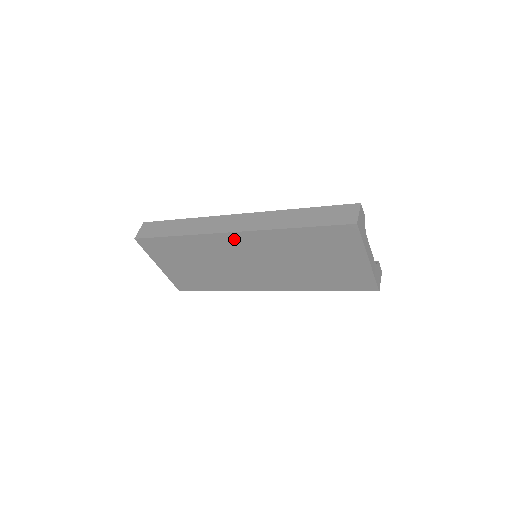
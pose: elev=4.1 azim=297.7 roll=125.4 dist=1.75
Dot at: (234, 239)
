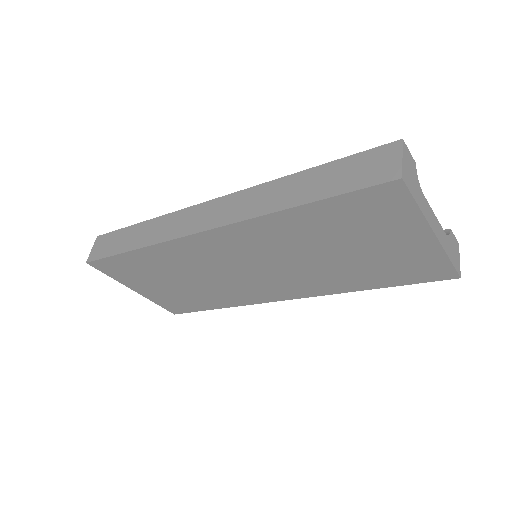
Dot at: (212, 240)
